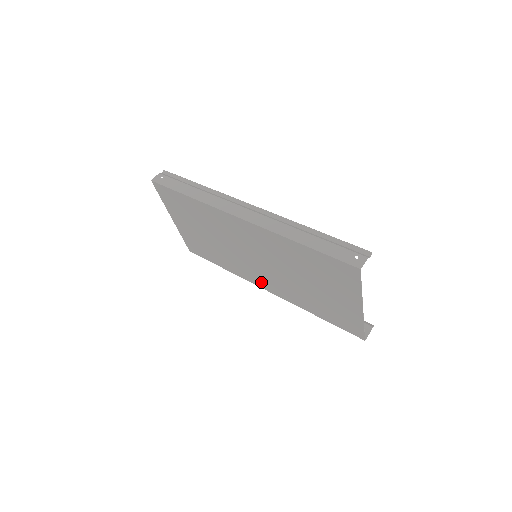
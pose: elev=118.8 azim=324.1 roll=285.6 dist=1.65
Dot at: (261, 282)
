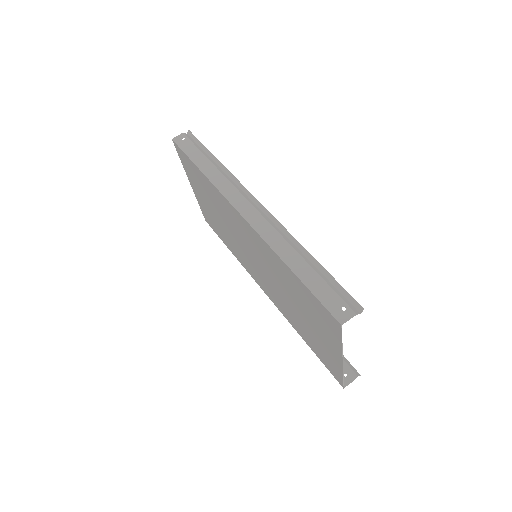
Dot at: (260, 282)
